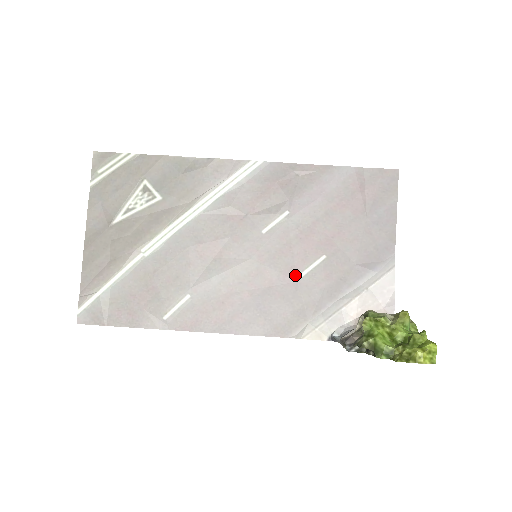
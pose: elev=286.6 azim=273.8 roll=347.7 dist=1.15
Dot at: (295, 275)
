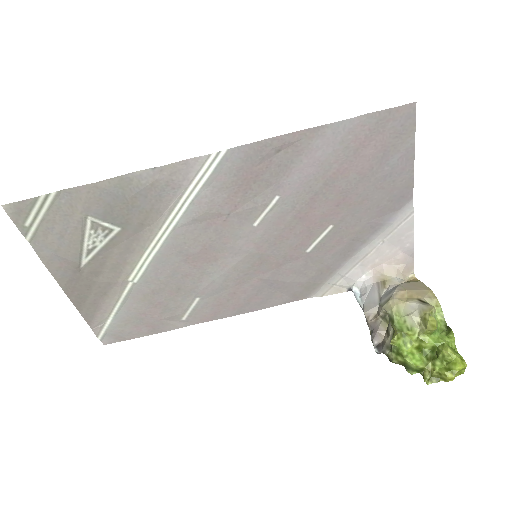
Dot at: (302, 251)
